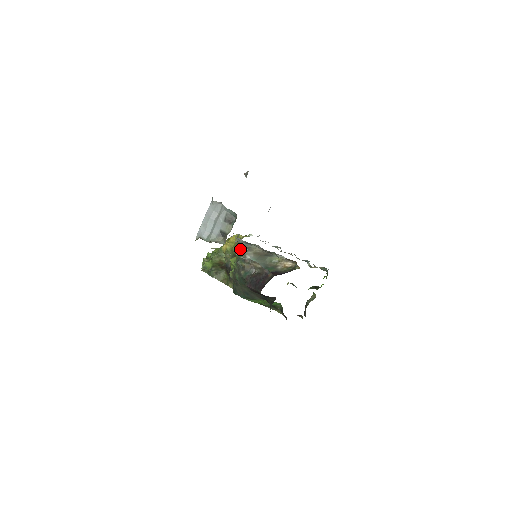
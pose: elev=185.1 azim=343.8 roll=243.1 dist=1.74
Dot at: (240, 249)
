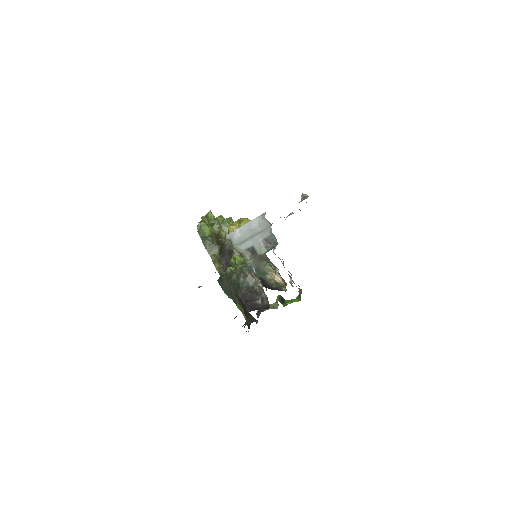
Dot at: occluded
